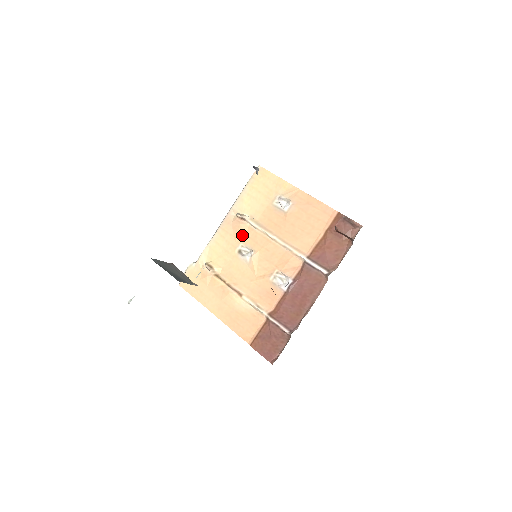
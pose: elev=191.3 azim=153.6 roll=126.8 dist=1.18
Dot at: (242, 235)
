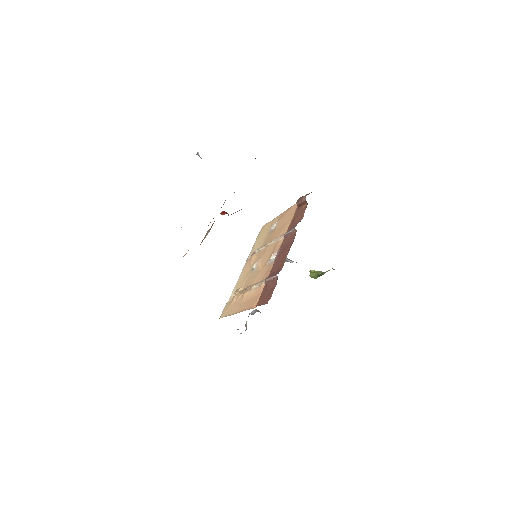
Dot at: (254, 260)
